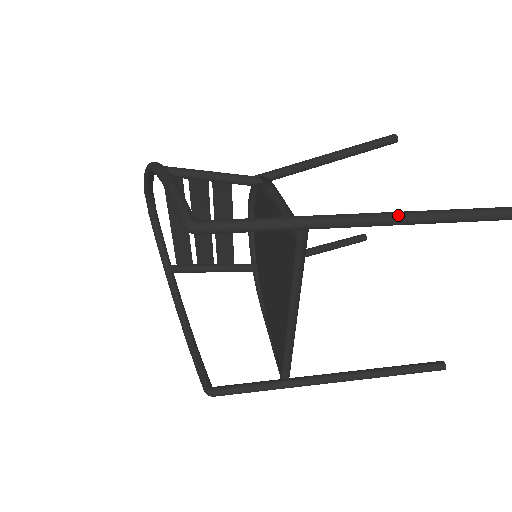
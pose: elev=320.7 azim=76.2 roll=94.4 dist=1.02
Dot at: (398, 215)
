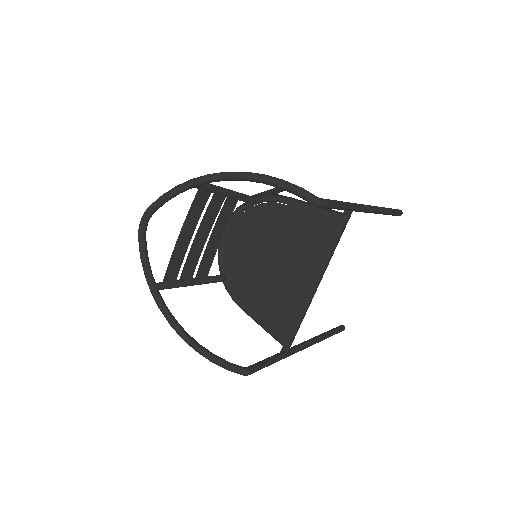
Dot at: (375, 207)
